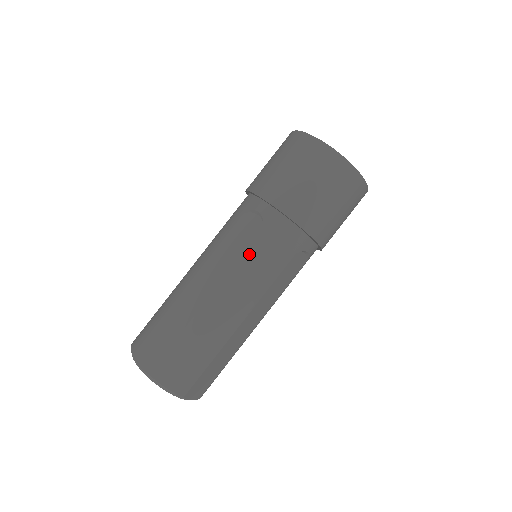
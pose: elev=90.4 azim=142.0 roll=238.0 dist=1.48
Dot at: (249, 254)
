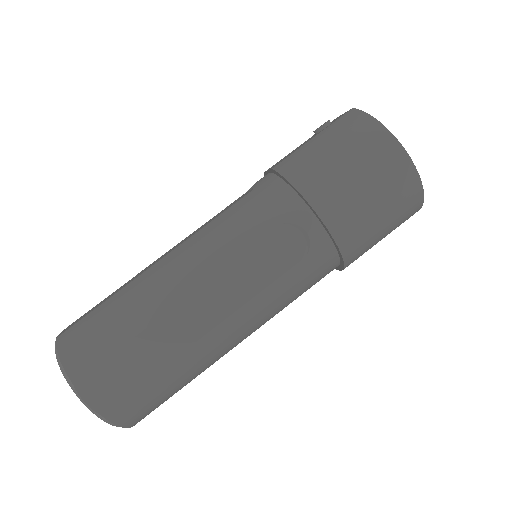
Dot at: (278, 285)
